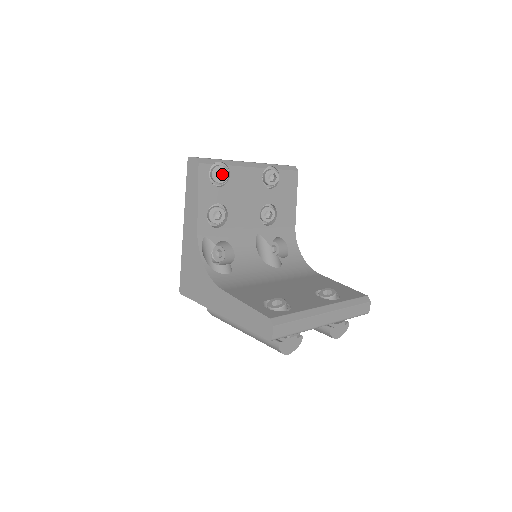
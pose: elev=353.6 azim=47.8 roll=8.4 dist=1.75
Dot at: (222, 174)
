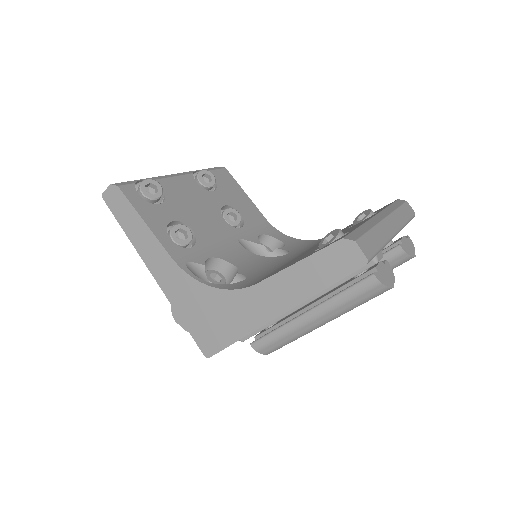
Dot at: (153, 191)
